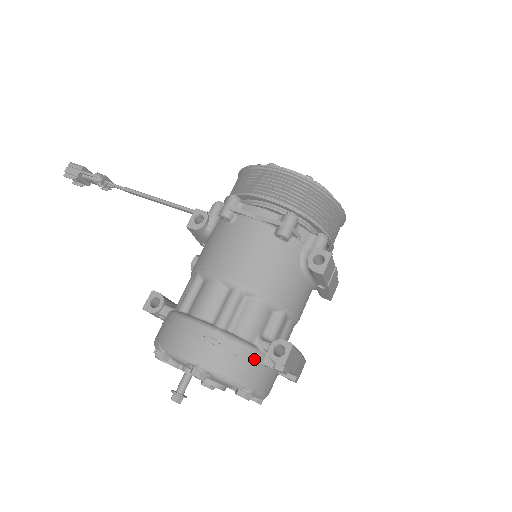
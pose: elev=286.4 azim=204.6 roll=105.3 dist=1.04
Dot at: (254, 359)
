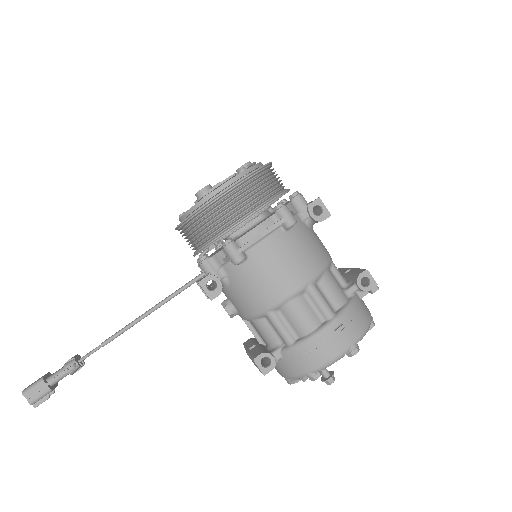
Dot at: (359, 304)
